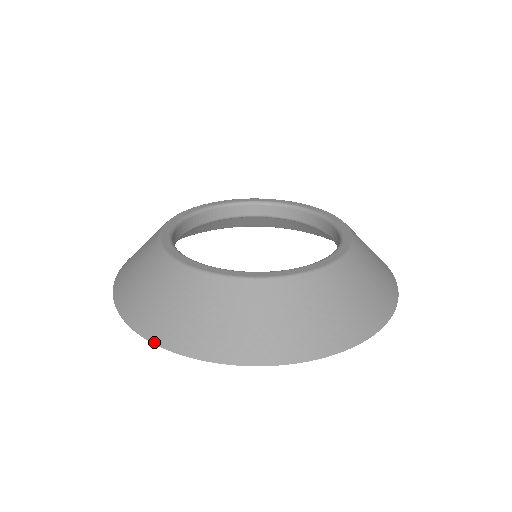
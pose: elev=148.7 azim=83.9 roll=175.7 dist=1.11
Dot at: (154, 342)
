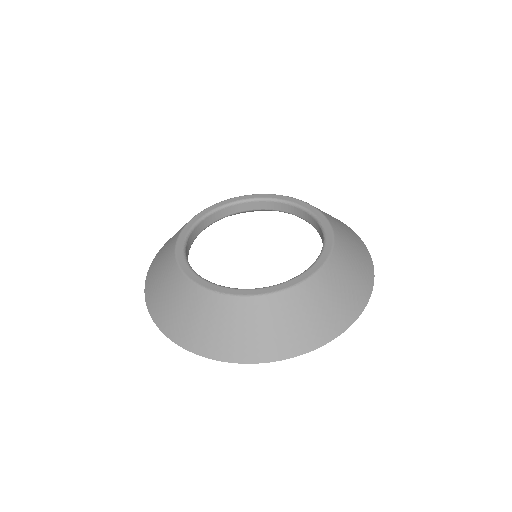
Dot at: (214, 359)
